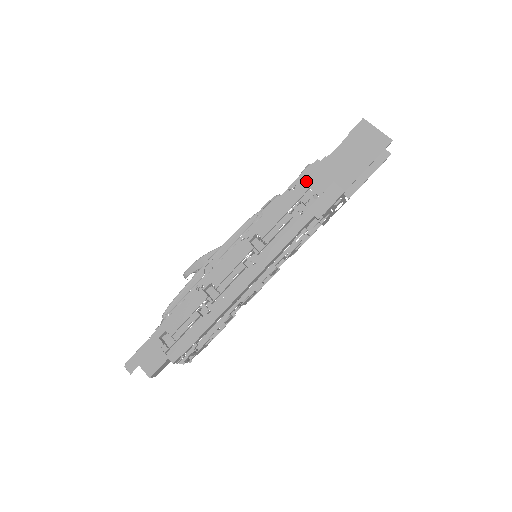
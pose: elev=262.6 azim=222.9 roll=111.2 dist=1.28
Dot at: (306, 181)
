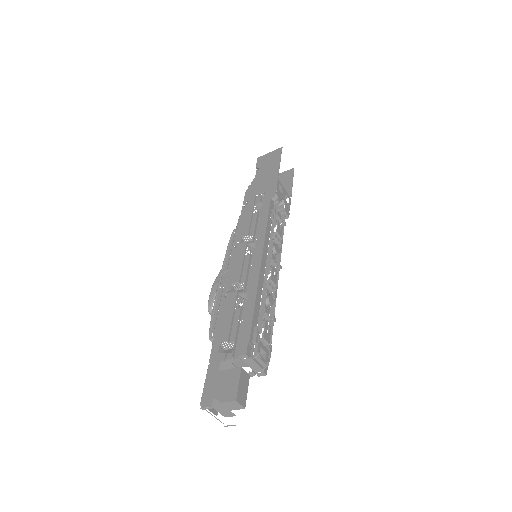
Dot at: (250, 195)
